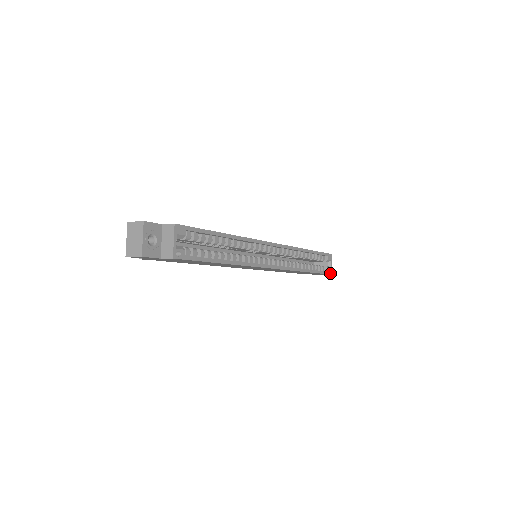
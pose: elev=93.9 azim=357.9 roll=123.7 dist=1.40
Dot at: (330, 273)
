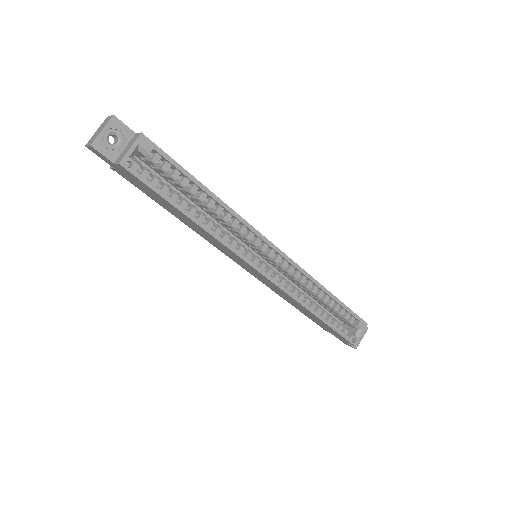
Dot at: (353, 342)
